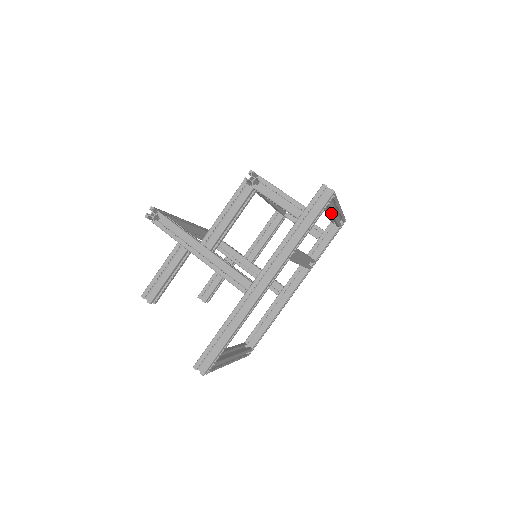
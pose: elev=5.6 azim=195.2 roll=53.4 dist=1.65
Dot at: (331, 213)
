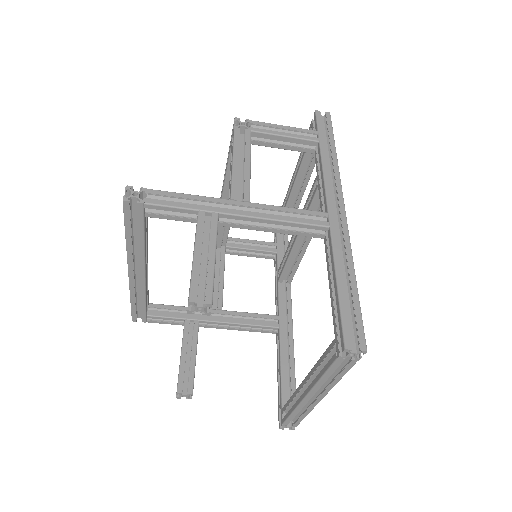
Dot at: (311, 171)
